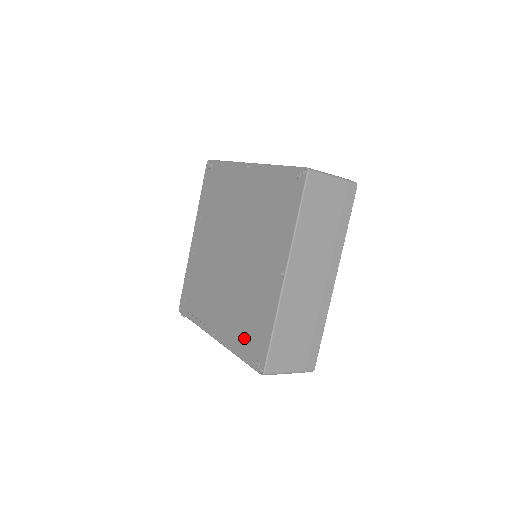
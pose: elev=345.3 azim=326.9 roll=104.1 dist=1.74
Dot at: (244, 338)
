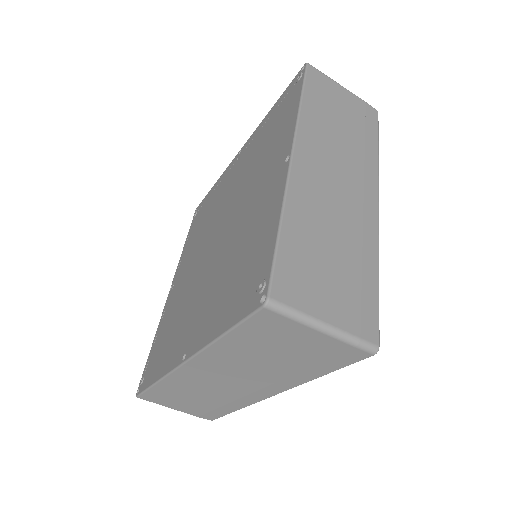
Dot at: (159, 340)
